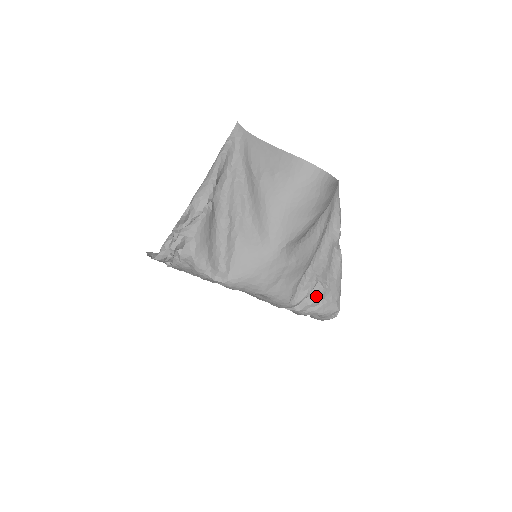
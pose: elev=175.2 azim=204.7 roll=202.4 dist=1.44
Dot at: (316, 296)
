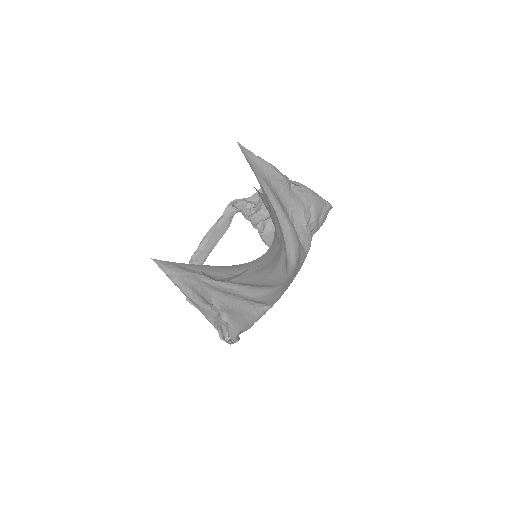
Dot at: (315, 229)
